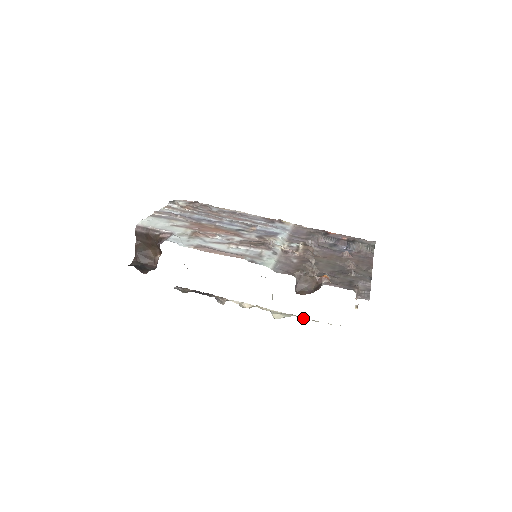
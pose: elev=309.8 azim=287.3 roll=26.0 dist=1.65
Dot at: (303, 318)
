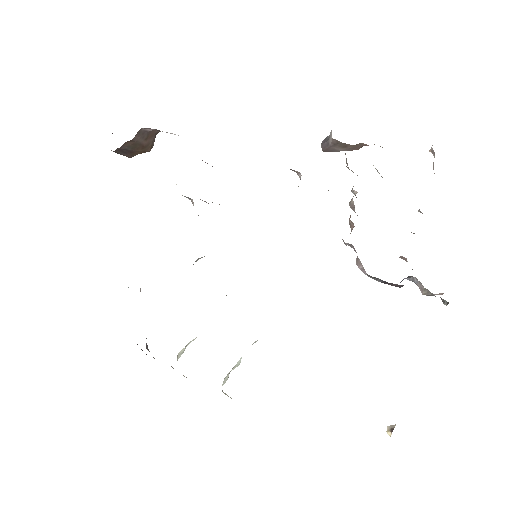
Dot at: occluded
